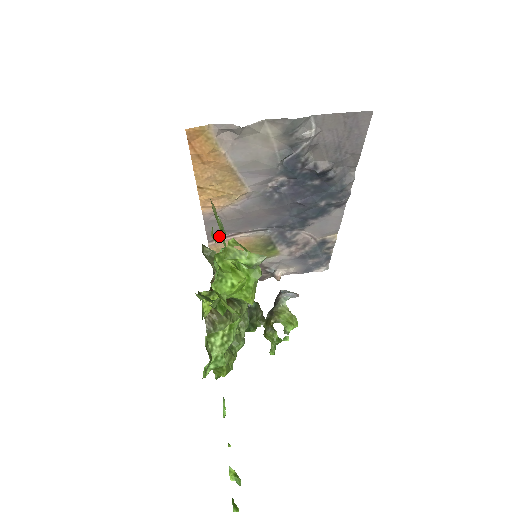
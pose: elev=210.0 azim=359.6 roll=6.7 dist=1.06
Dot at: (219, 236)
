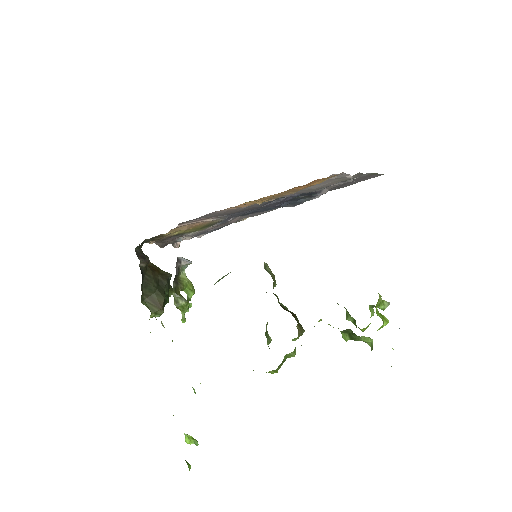
Dot at: (192, 220)
